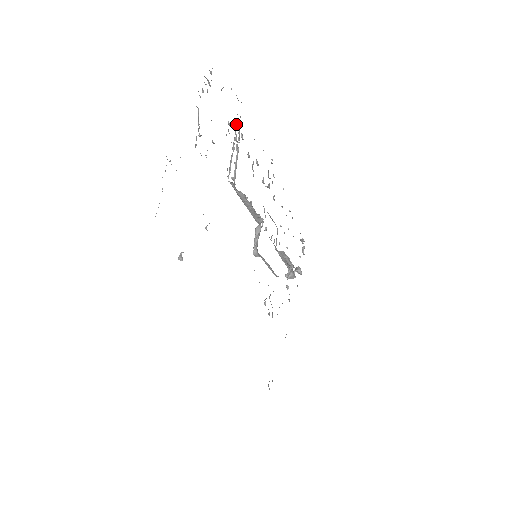
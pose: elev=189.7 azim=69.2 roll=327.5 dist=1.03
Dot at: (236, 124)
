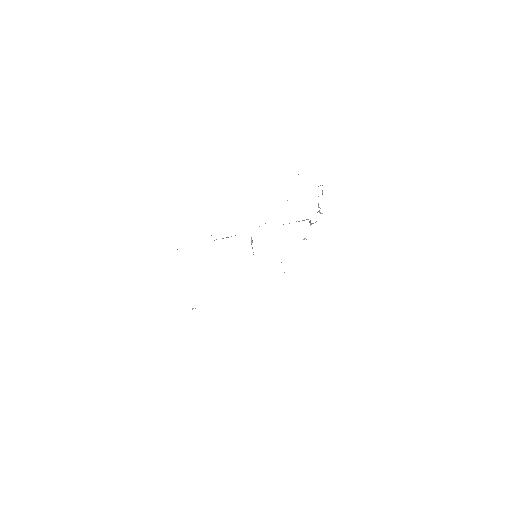
Dot at: occluded
